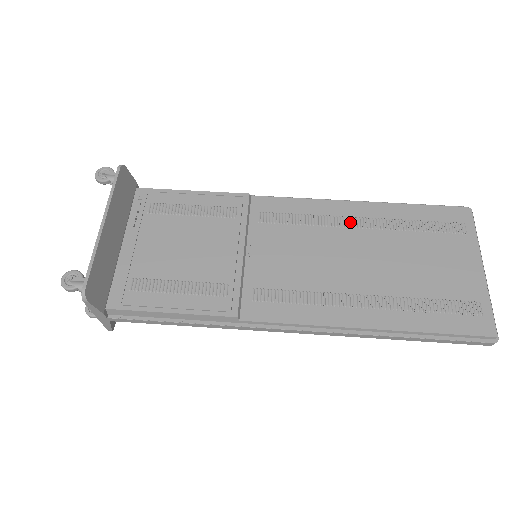
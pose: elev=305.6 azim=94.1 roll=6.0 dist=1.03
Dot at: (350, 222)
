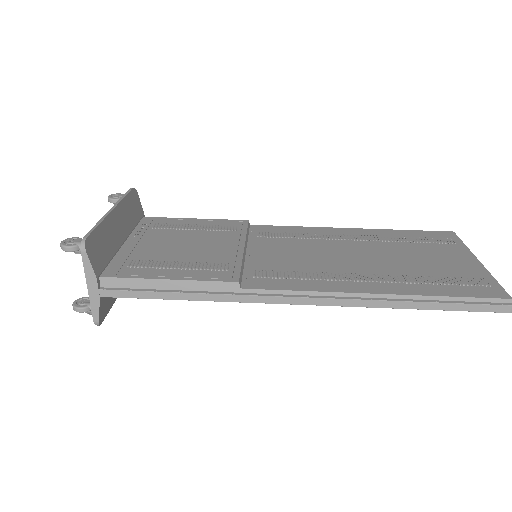
Dot at: (344, 237)
